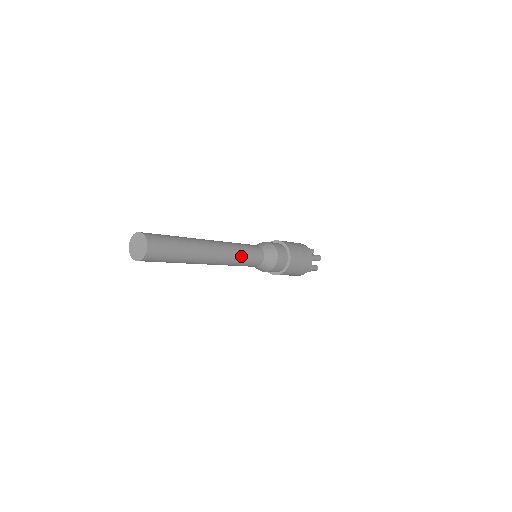
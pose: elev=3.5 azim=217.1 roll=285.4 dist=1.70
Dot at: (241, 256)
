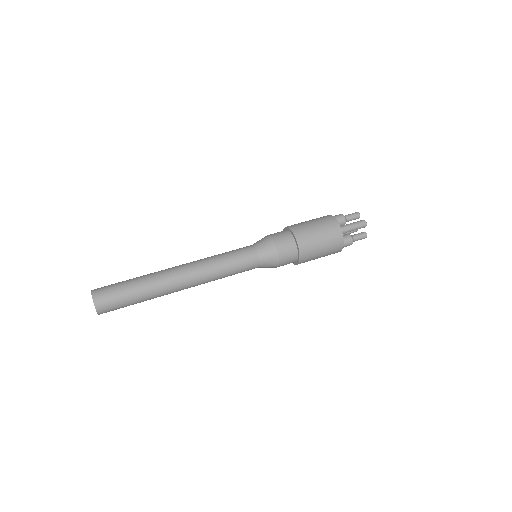
Dot at: (222, 270)
